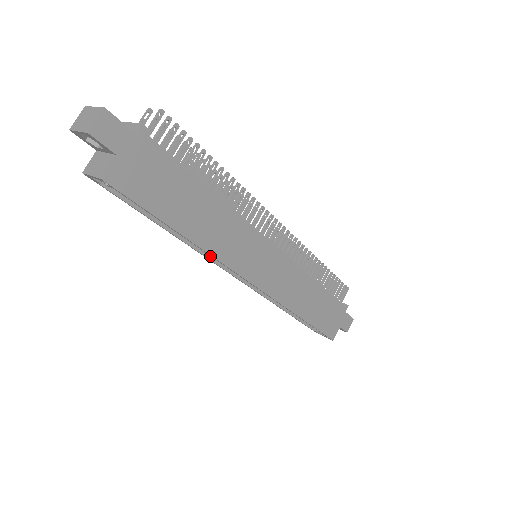
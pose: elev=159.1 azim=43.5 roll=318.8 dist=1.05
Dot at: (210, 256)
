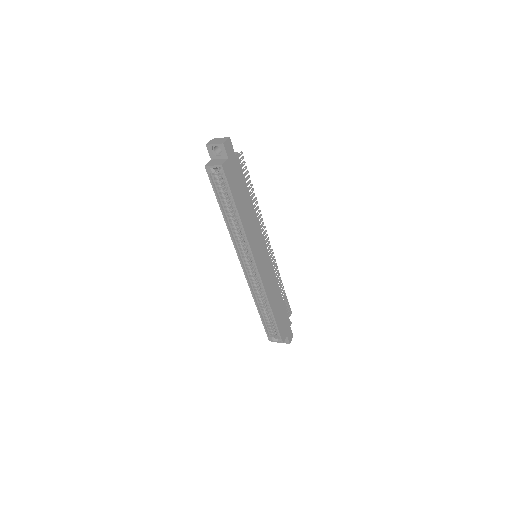
Dot at: (236, 244)
